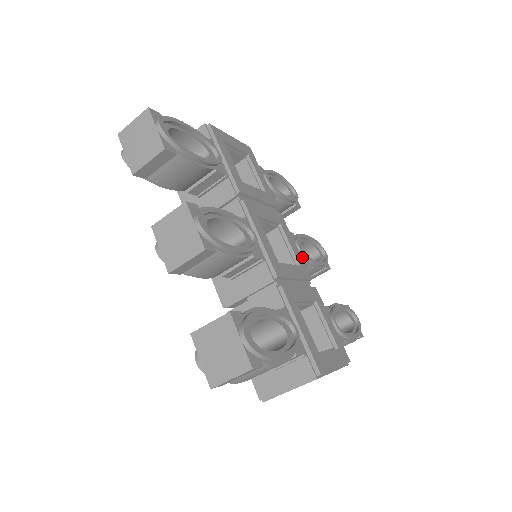
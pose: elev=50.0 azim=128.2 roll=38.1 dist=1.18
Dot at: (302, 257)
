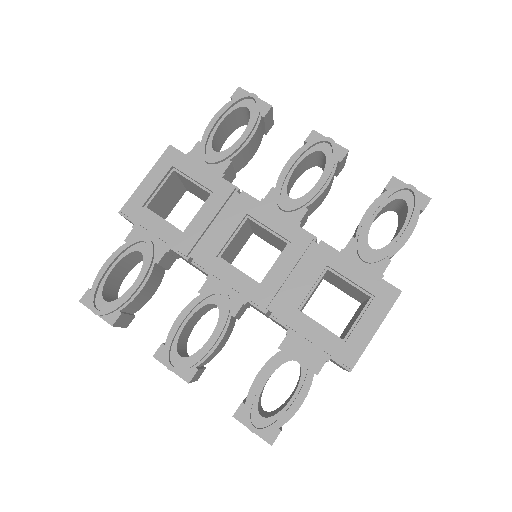
Dot at: (294, 211)
